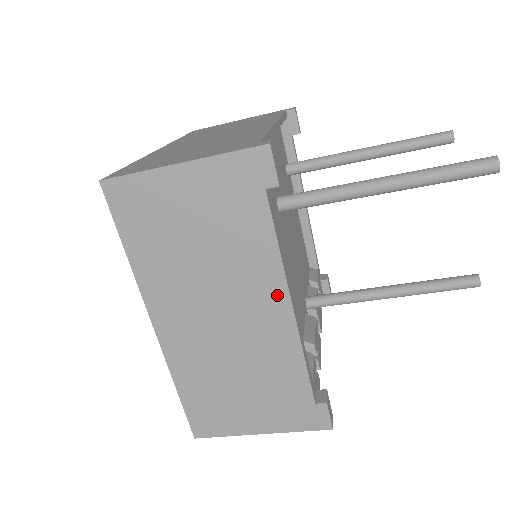
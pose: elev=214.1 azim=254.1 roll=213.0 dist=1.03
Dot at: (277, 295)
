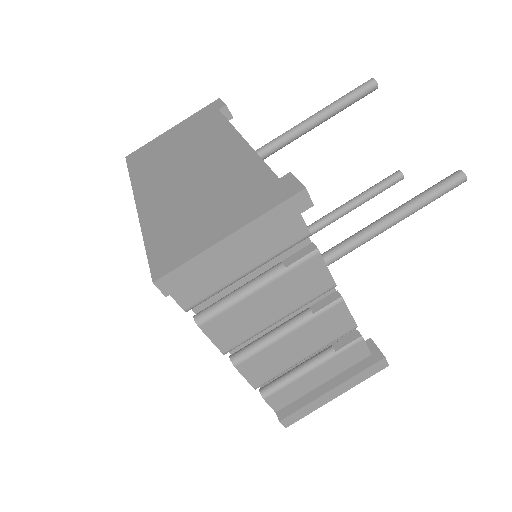
Dot at: (231, 139)
